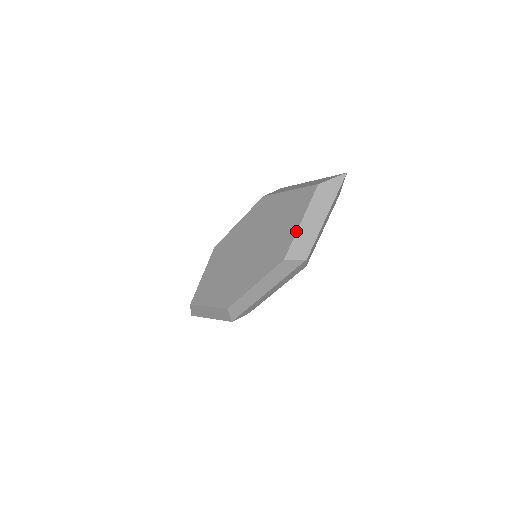
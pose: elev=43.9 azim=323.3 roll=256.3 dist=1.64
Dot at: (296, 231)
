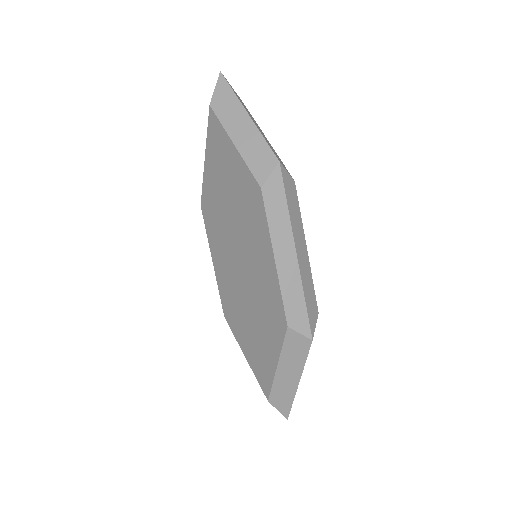
Dot at: (239, 155)
